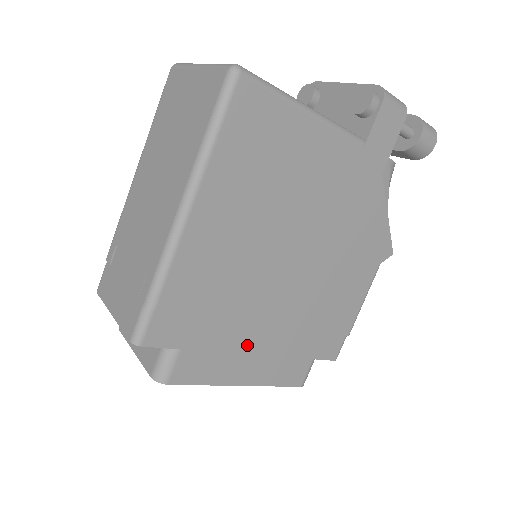
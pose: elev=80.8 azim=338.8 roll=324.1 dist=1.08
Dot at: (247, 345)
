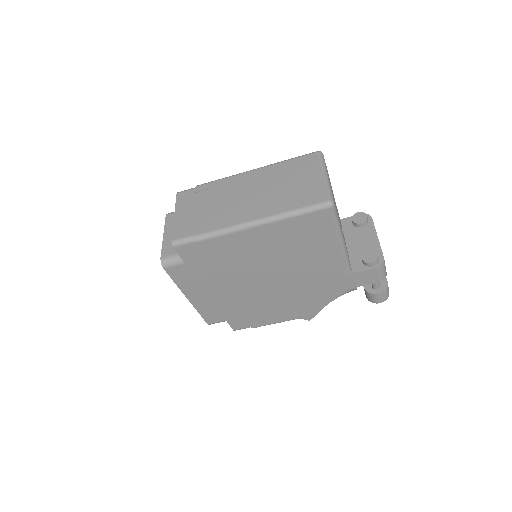
Dot at: (209, 288)
